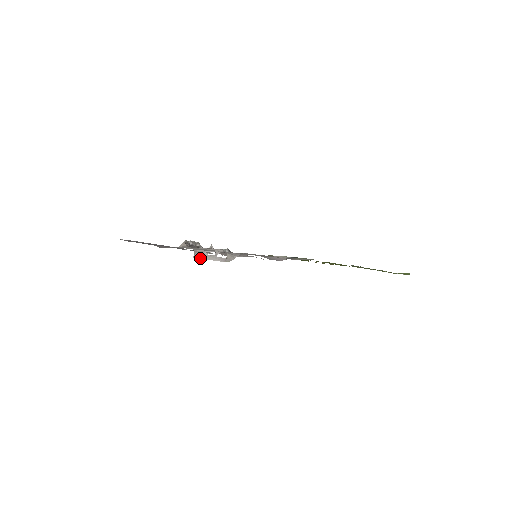
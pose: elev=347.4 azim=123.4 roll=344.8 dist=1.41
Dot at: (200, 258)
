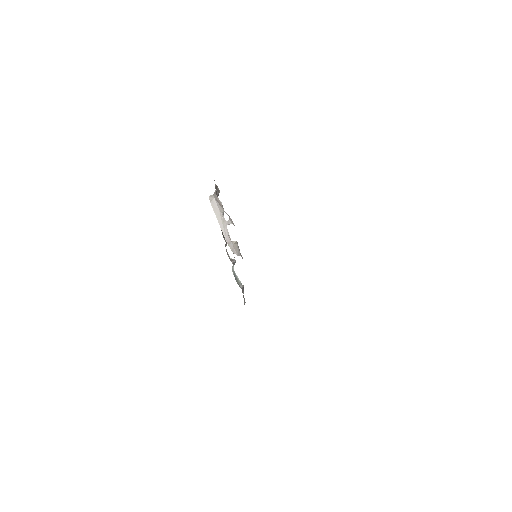
Dot at: (213, 207)
